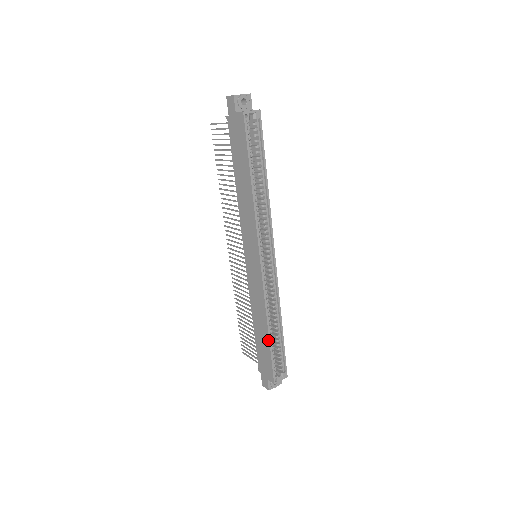
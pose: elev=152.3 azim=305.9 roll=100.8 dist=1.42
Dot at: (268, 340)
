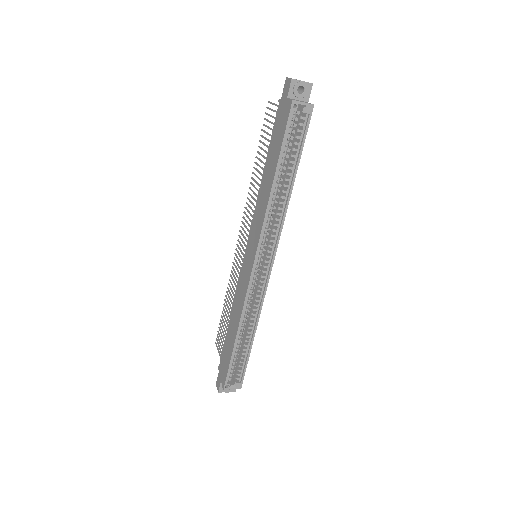
Dot at: (233, 344)
